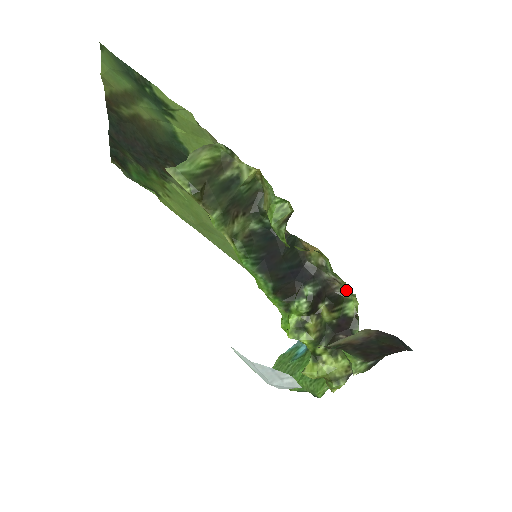
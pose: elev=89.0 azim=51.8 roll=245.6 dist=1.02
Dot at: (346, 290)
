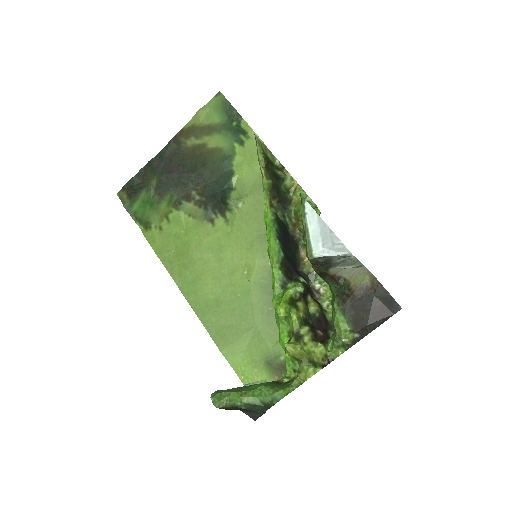
Dot at: (326, 300)
